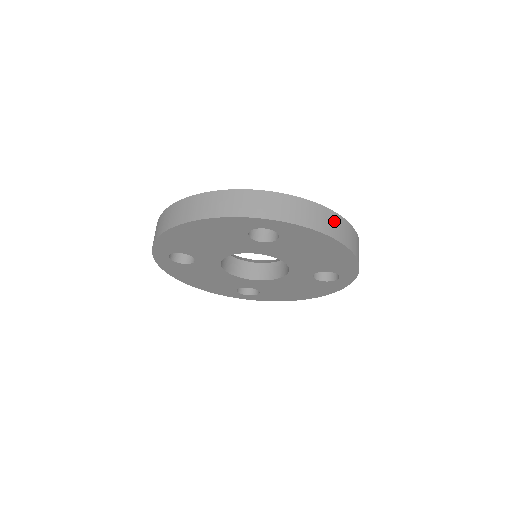
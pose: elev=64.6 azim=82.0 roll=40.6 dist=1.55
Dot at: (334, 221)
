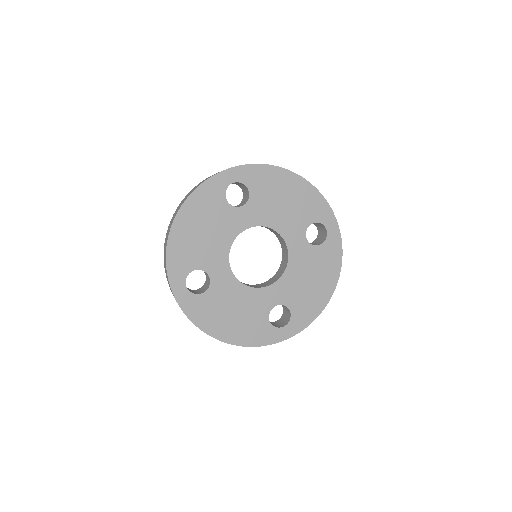
Dot at: occluded
